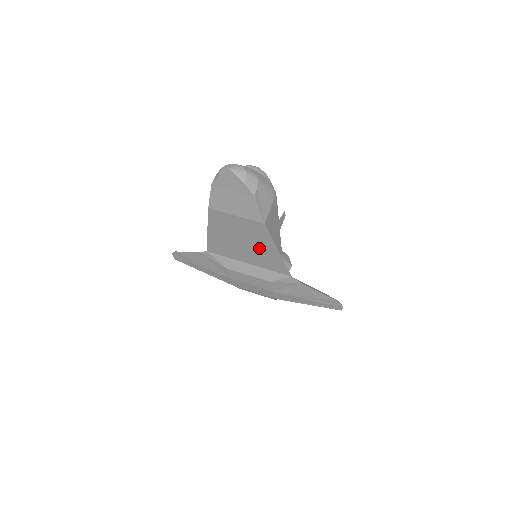
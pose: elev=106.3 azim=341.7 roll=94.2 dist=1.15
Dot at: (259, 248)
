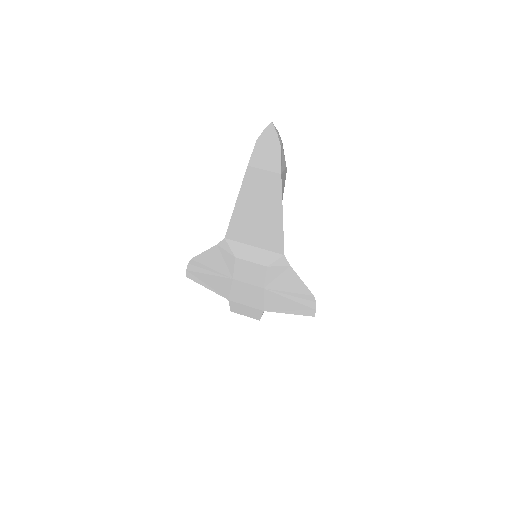
Dot at: (269, 214)
